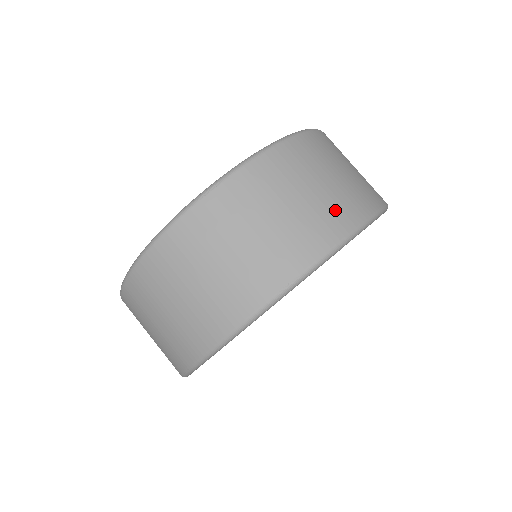
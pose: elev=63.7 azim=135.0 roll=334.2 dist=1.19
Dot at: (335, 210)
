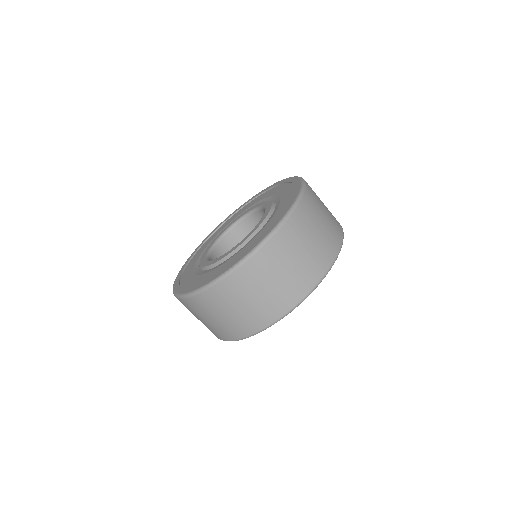
Dot at: (277, 302)
